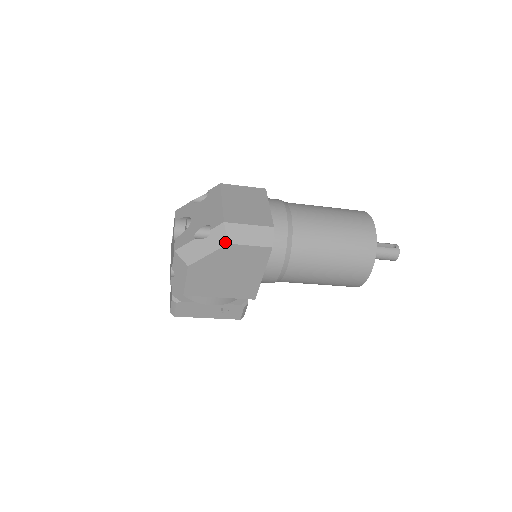
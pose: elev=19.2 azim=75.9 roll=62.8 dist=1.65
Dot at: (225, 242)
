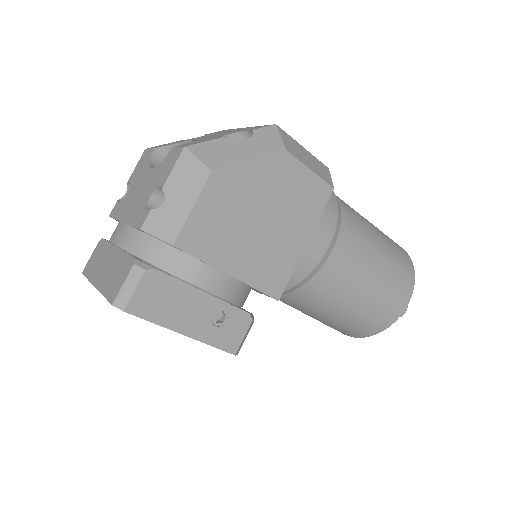
Dot at: (280, 147)
